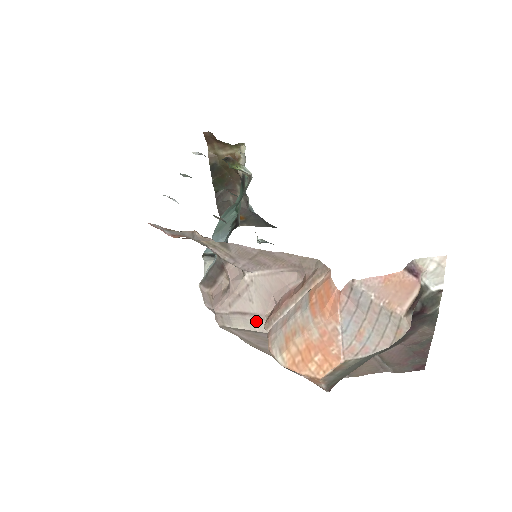
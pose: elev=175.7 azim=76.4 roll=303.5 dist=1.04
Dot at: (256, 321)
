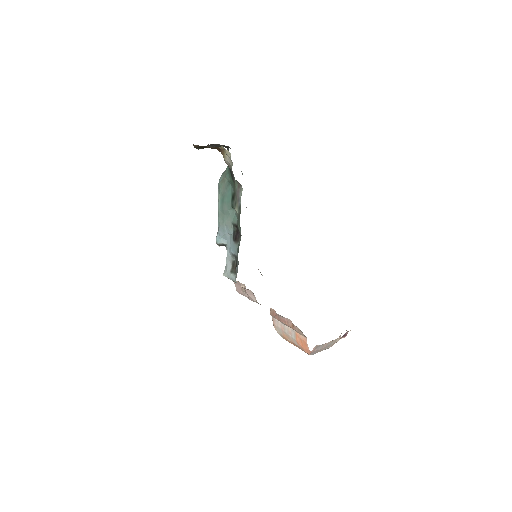
Dot at: occluded
